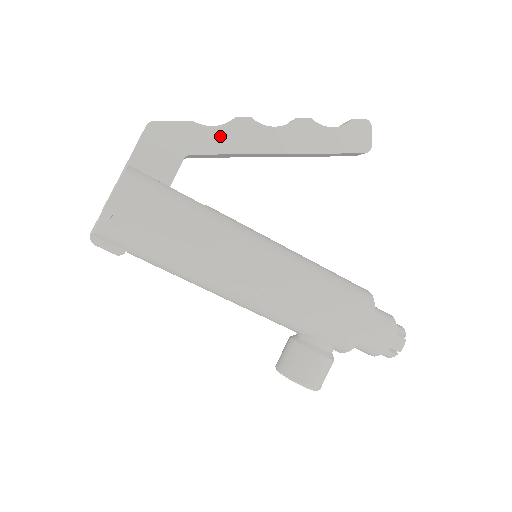
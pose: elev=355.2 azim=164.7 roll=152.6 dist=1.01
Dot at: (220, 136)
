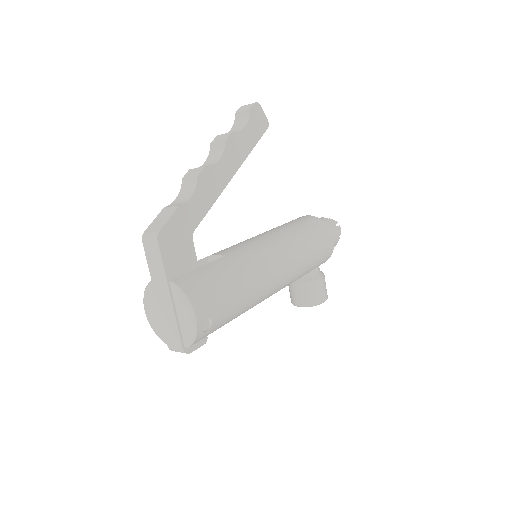
Dot at: (199, 200)
